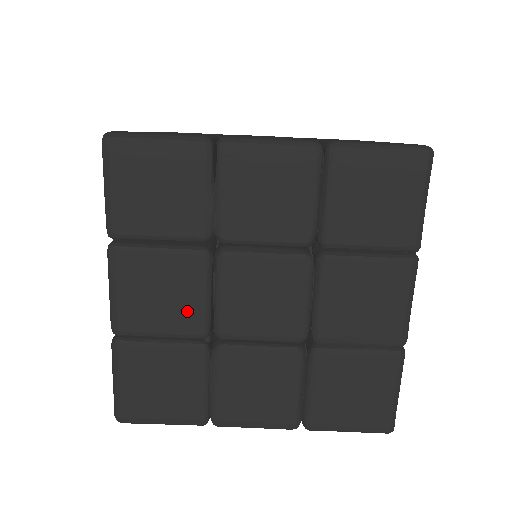
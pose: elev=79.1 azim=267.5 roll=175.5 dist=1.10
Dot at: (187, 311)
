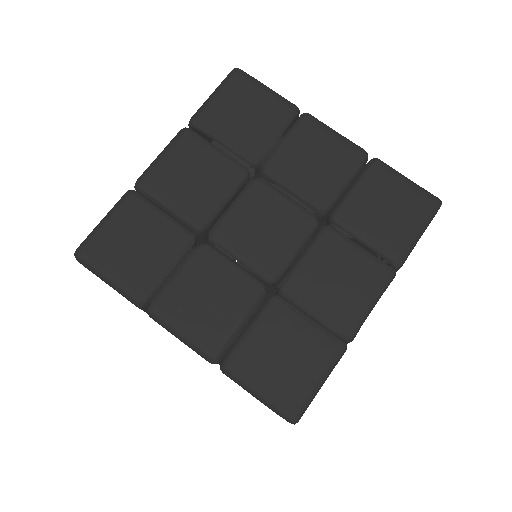
Dot at: (203, 201)
